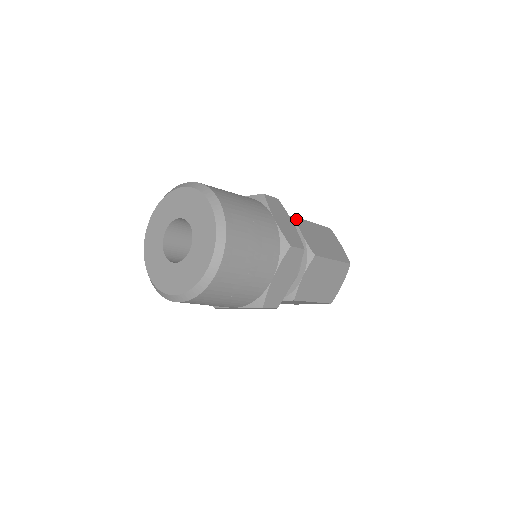
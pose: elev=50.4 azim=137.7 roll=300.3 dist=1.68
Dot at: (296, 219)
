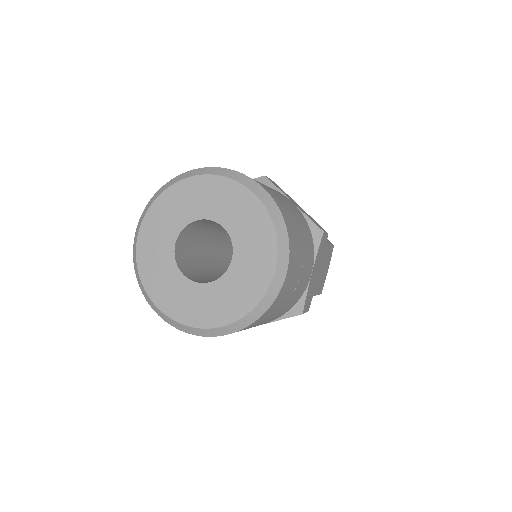
Dot at: occluded
